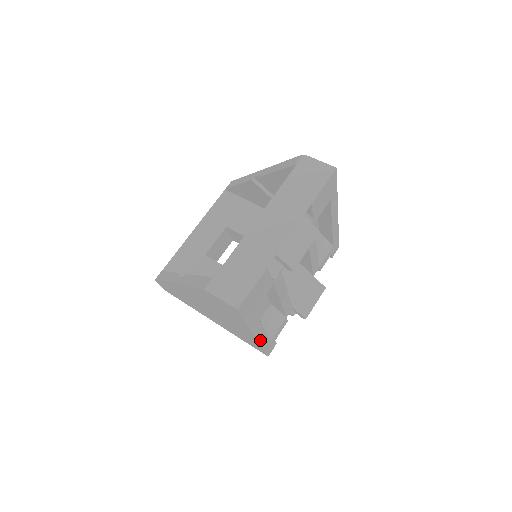
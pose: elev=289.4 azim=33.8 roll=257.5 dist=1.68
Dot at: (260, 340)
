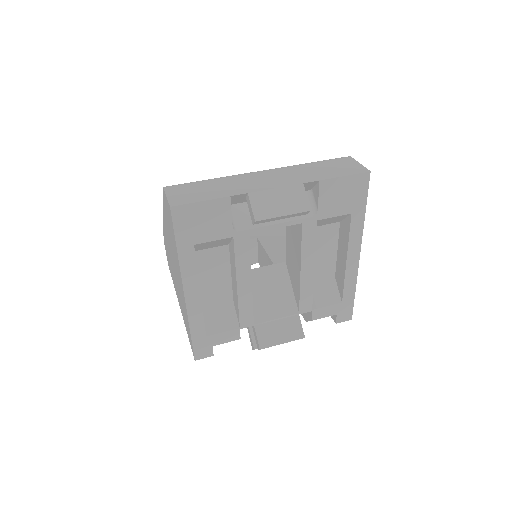
Dot at: (190, 311)
